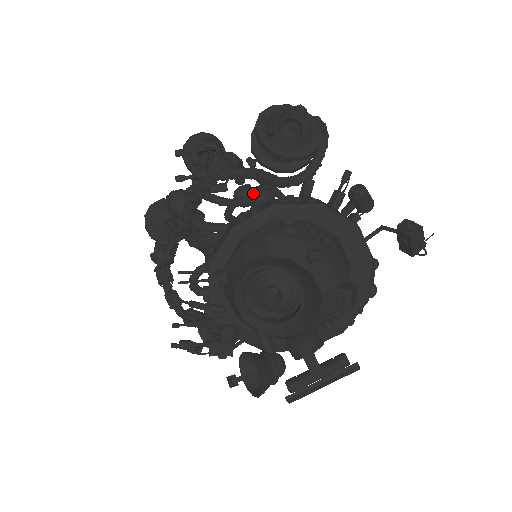
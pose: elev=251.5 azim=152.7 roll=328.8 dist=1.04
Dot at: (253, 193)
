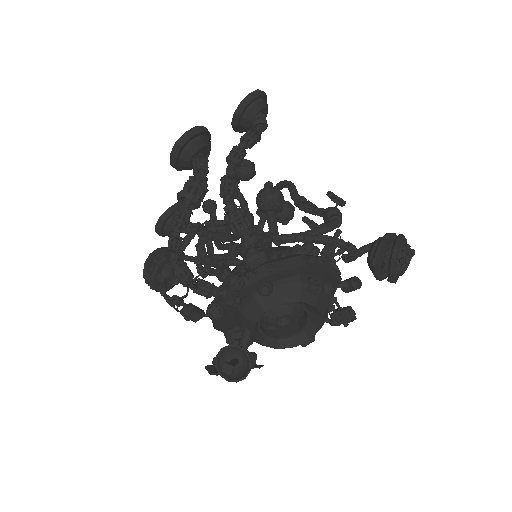
Dot at: (288, 209)
